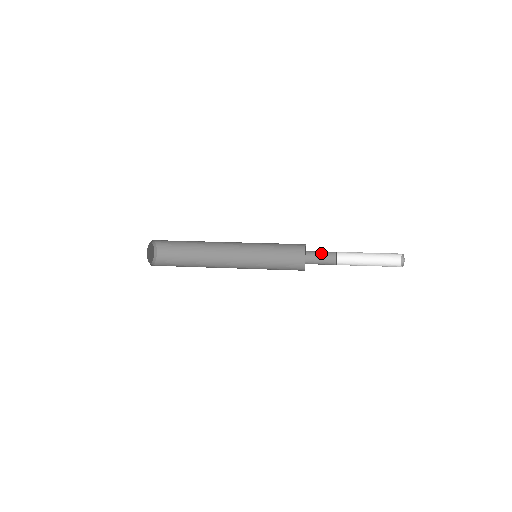
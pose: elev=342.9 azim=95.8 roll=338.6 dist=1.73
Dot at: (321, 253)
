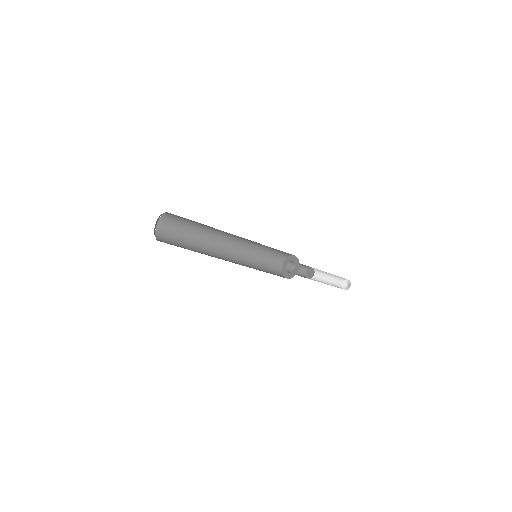
Dot at: (299, 265)
